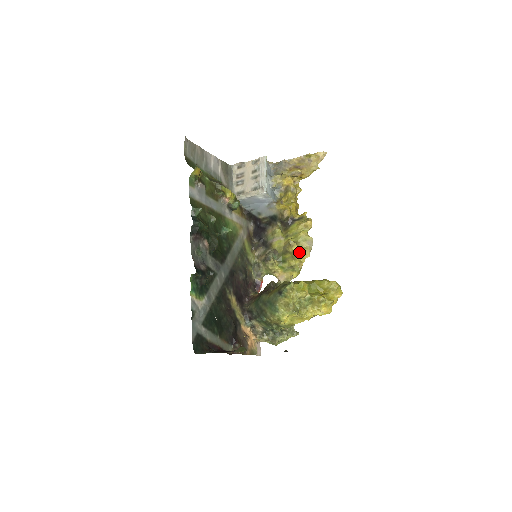
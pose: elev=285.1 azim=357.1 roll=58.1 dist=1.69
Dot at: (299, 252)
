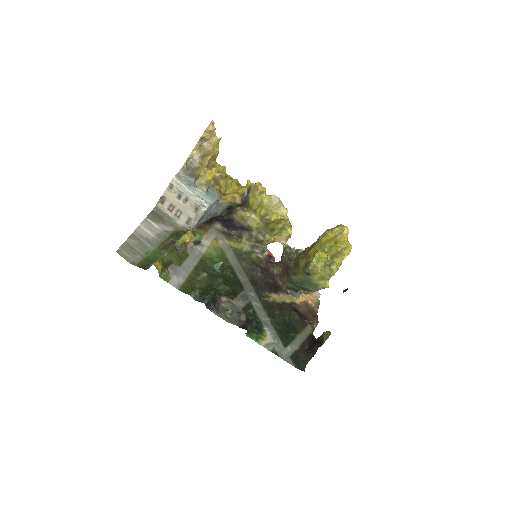
Dot at: (278, 217)
